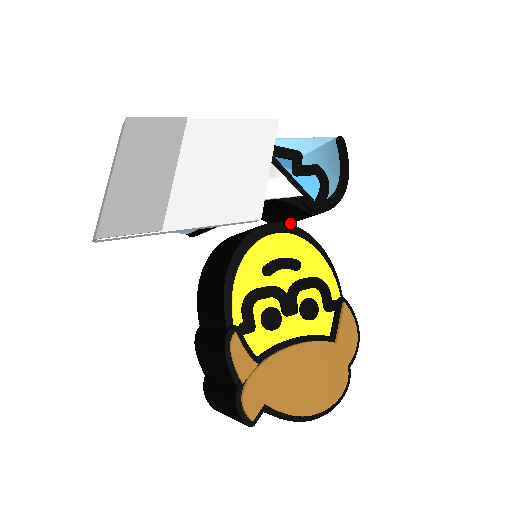
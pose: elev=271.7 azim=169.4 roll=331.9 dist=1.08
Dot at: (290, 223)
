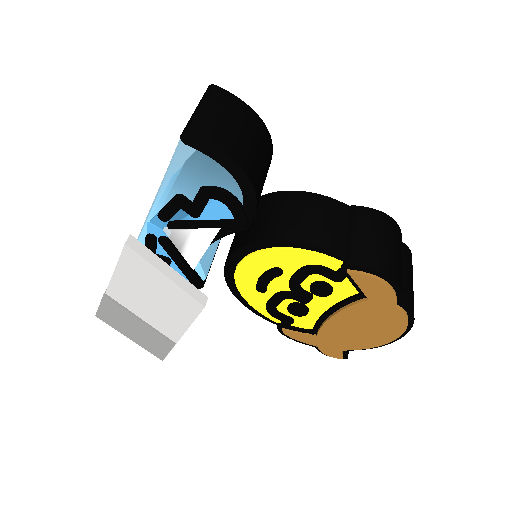
Dot at: occluded
